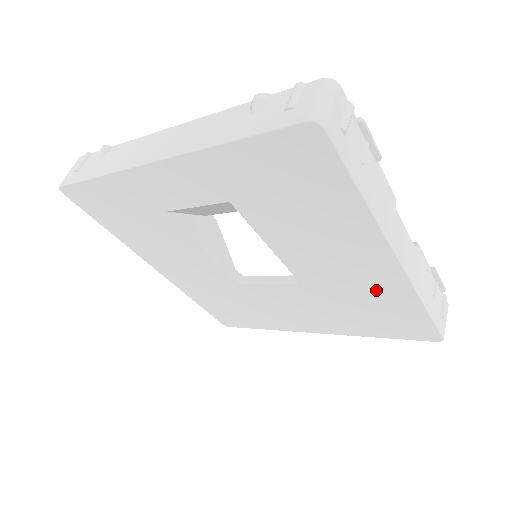
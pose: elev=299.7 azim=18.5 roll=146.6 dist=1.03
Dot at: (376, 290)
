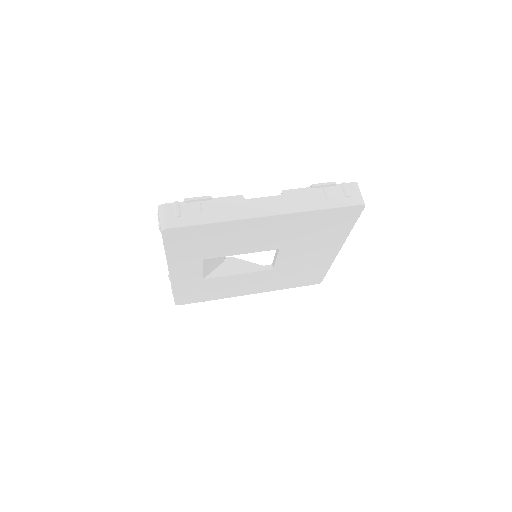
Dot at: (295, 225)
